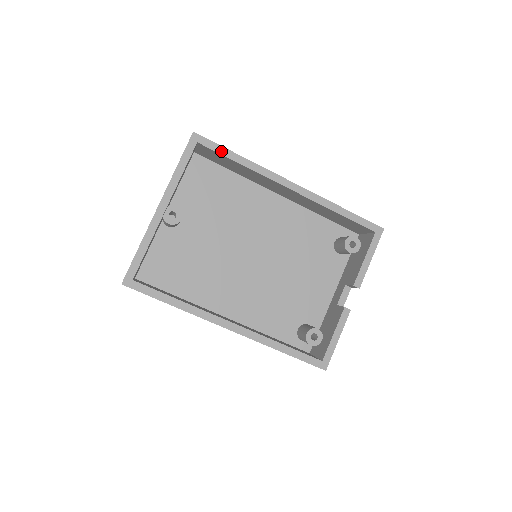
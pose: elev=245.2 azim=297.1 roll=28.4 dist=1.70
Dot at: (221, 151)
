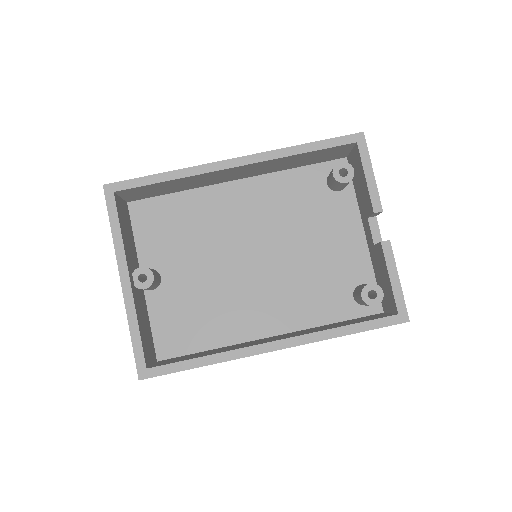
Dot at: (142, 183)
